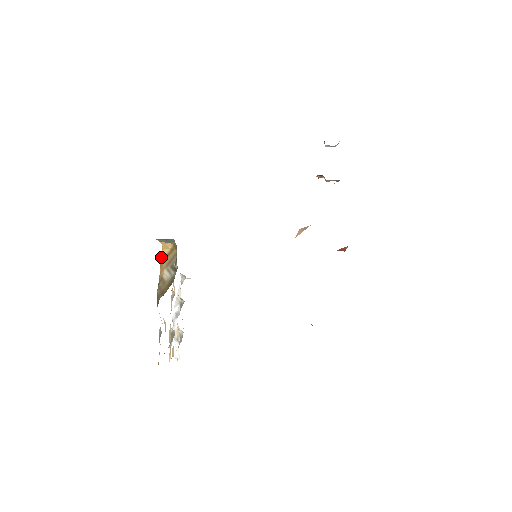
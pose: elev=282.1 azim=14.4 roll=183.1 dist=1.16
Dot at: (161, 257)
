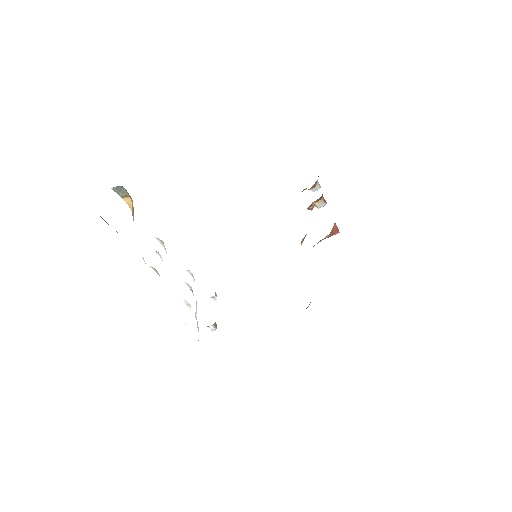
Dot at: occluded
